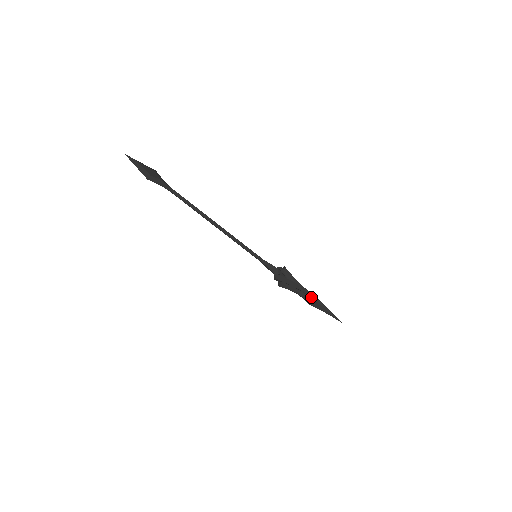
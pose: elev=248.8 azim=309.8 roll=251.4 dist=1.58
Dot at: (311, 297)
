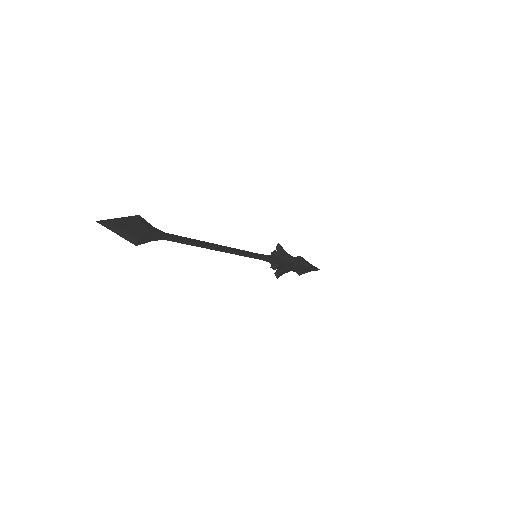
Dot at: (300, 263)
